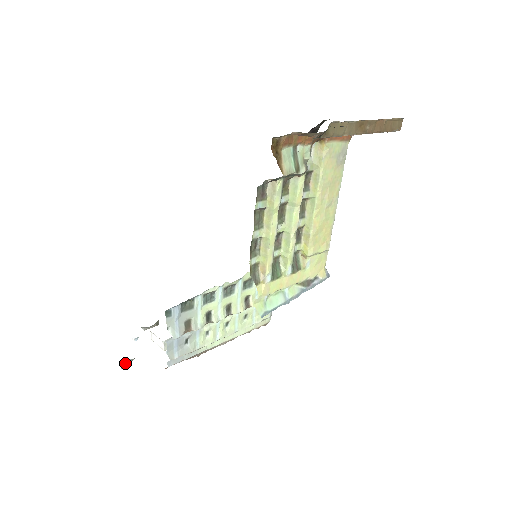
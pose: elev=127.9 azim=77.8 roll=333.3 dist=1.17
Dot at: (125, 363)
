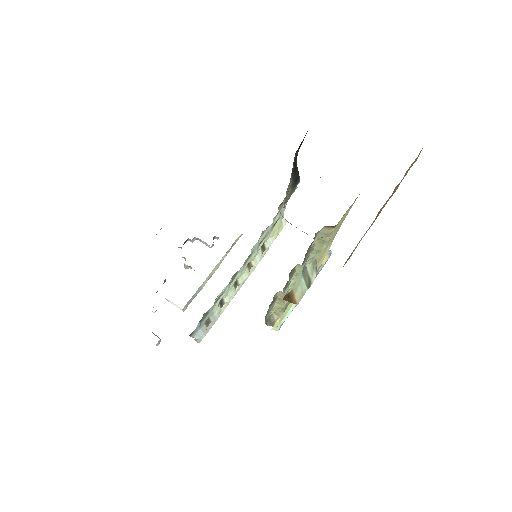
Dot at: (159, 342)
